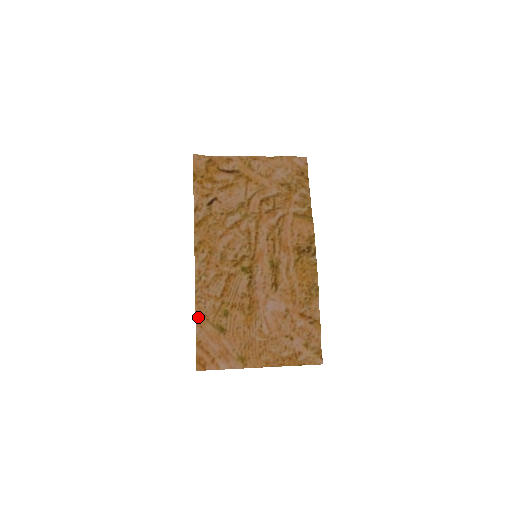
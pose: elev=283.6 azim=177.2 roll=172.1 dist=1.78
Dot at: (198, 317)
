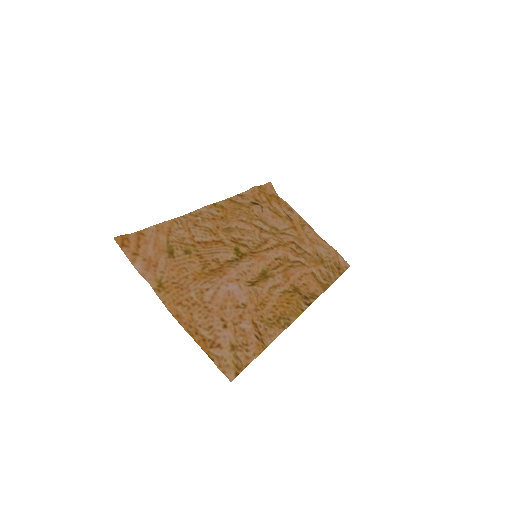
Dot at: (164, 225)
